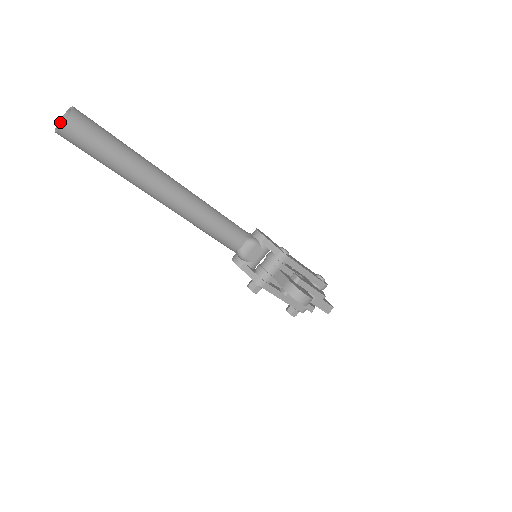
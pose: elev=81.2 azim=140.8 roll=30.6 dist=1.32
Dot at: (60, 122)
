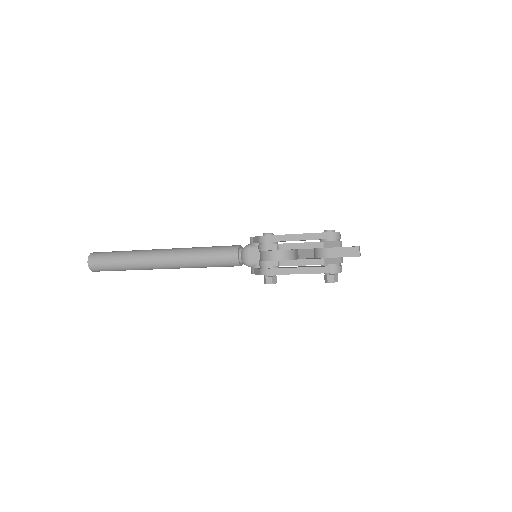
Dot at: occluded
